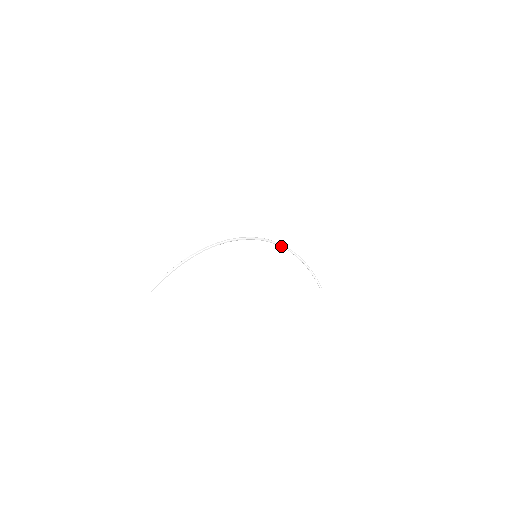
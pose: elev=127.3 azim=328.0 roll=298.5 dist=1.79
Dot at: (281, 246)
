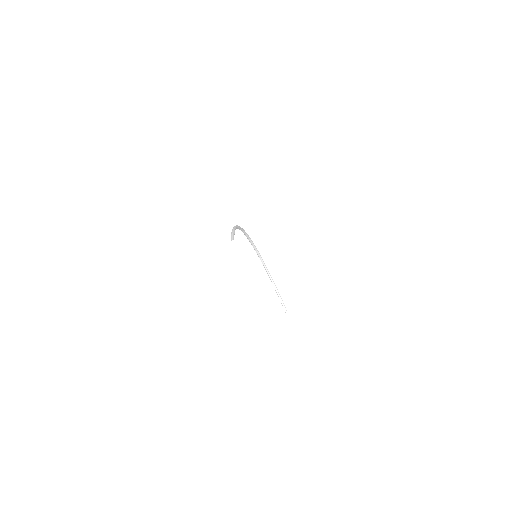
Dot at: (260, 257)
